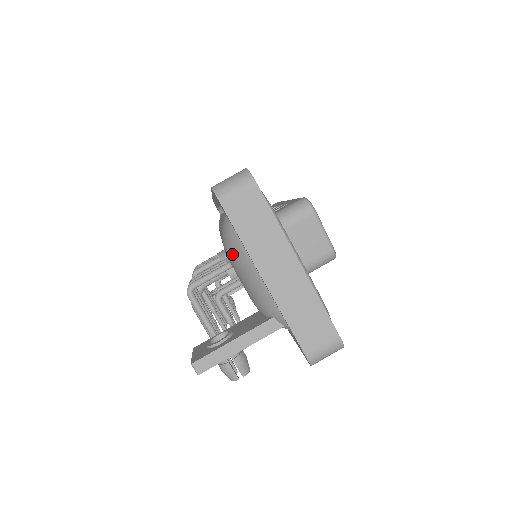
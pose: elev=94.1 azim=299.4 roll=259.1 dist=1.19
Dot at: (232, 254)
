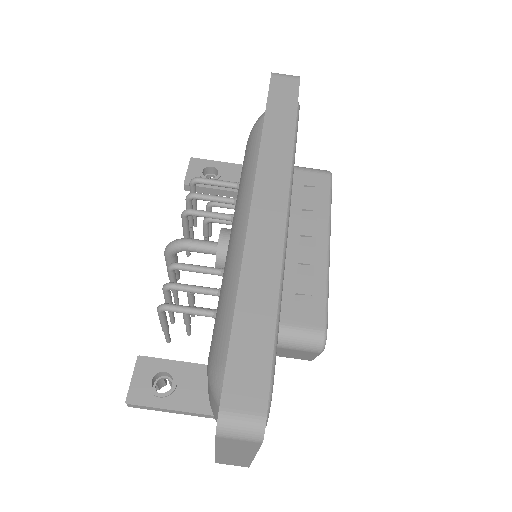
Dot at: (210, 388)
